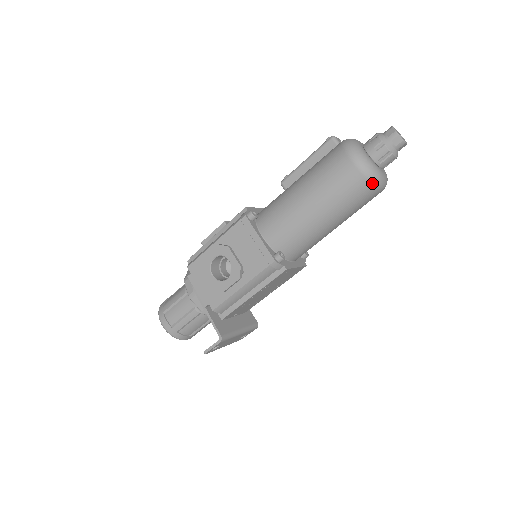
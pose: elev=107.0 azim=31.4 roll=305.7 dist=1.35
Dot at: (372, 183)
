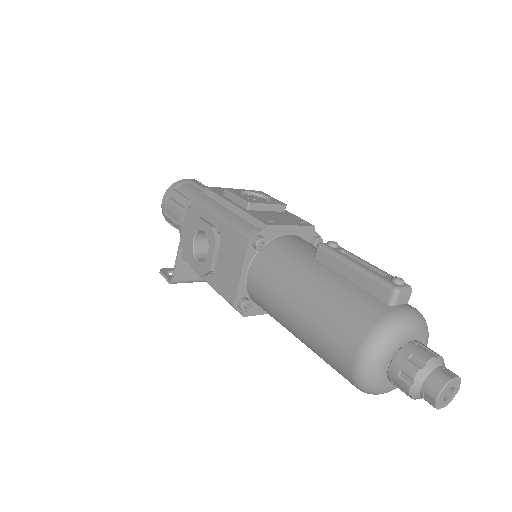
Dot at: (357, 388)
